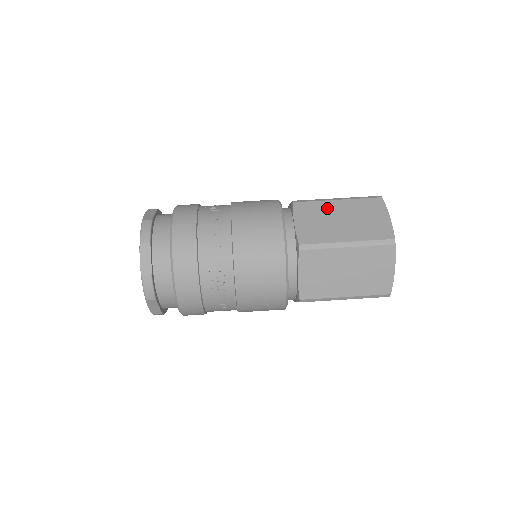
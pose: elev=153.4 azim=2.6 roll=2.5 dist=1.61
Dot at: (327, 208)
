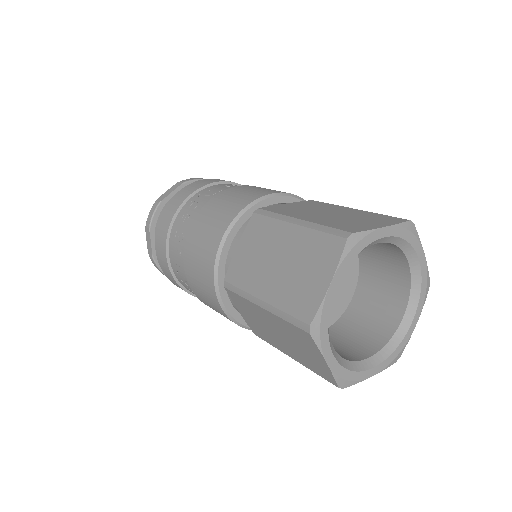
Dot at: (276, 235)
